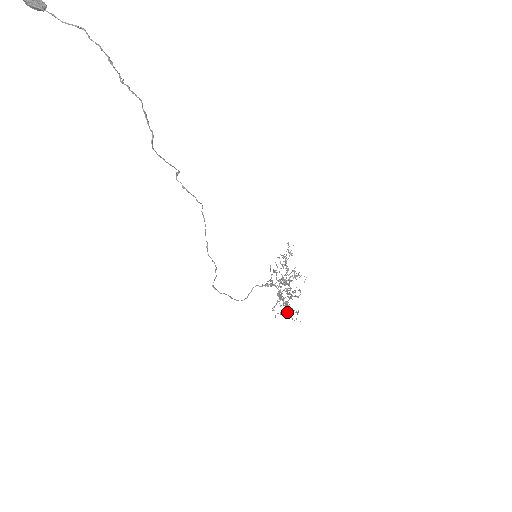
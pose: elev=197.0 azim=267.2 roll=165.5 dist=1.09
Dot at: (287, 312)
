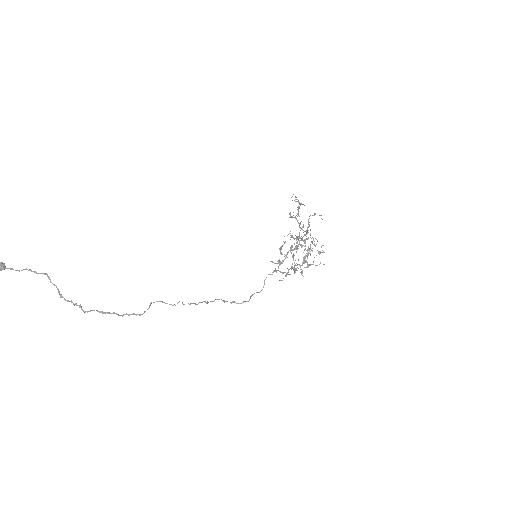
Dot at: (308, 265)
